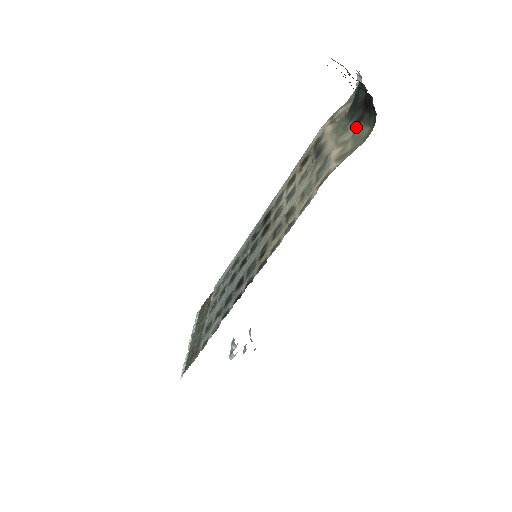
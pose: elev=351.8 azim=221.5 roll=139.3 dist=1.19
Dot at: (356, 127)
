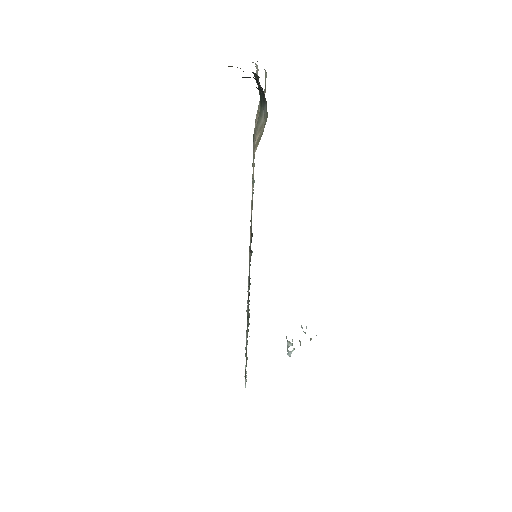
Dot at: (264, 109)
